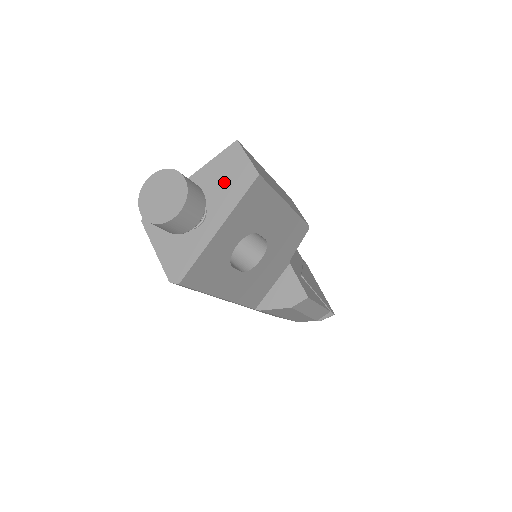
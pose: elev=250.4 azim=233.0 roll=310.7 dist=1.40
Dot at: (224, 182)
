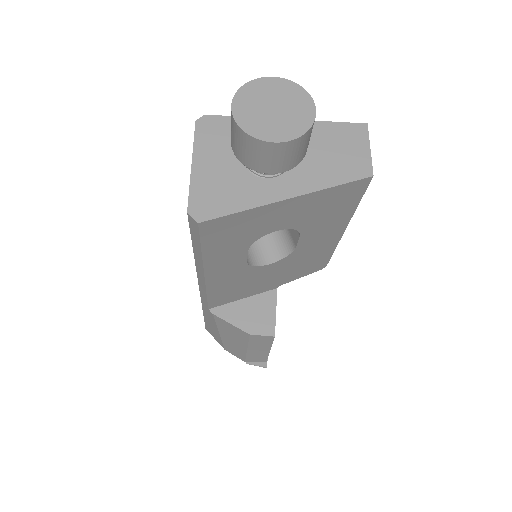
Dot at: (327, 154)
